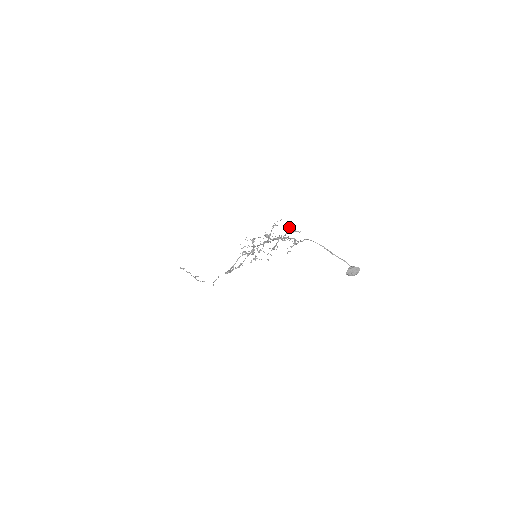
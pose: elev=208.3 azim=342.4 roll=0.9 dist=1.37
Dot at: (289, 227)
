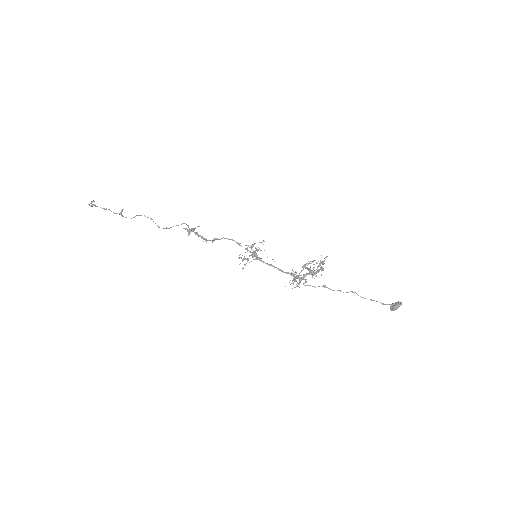
Dot at: occluded
